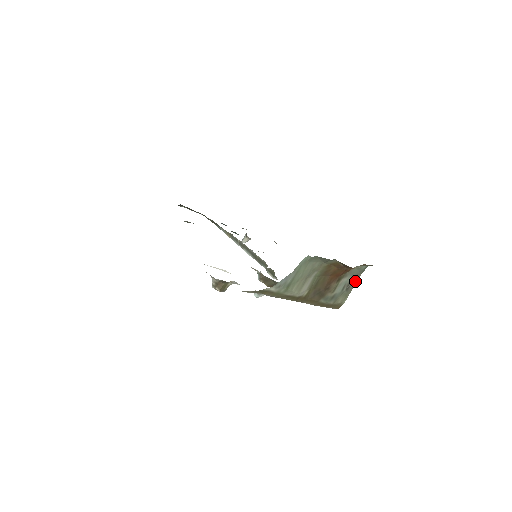
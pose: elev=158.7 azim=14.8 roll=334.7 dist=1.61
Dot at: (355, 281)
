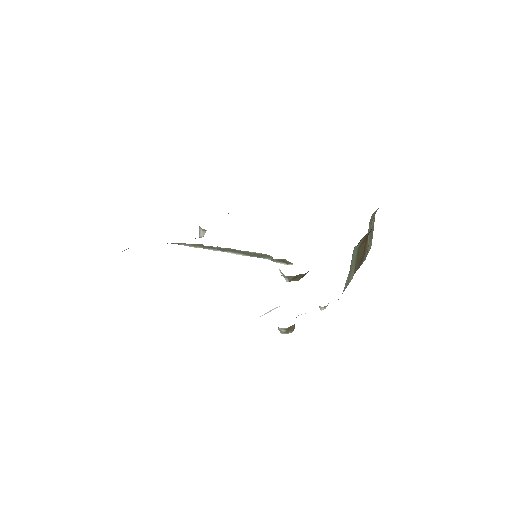
Dot at: (373, 223)
